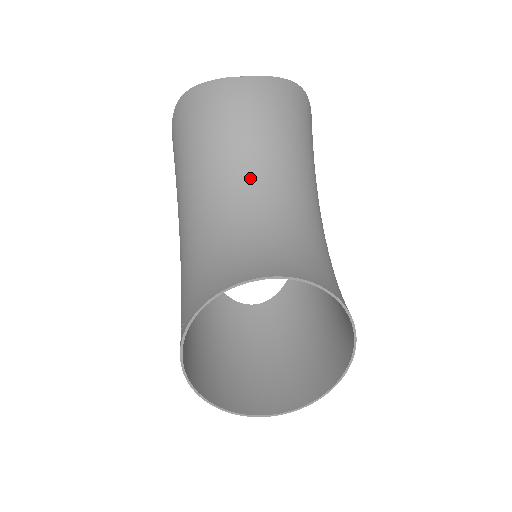
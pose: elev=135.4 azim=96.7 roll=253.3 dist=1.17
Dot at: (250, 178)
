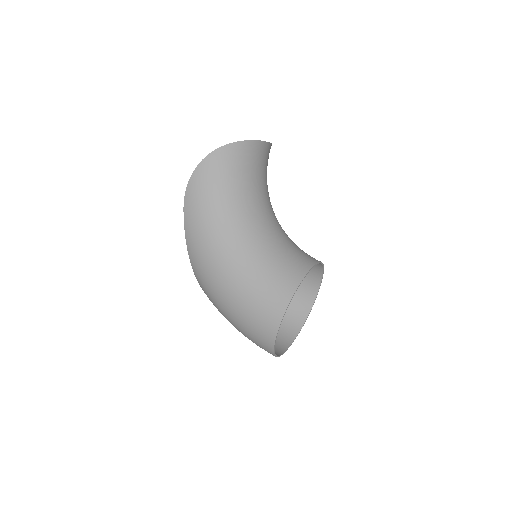
Dot at: (267, 205)
